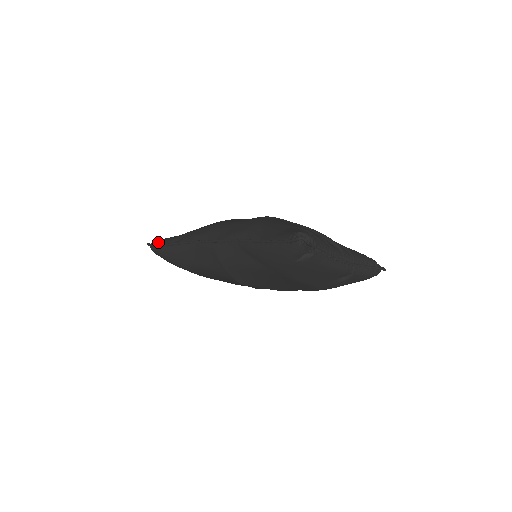
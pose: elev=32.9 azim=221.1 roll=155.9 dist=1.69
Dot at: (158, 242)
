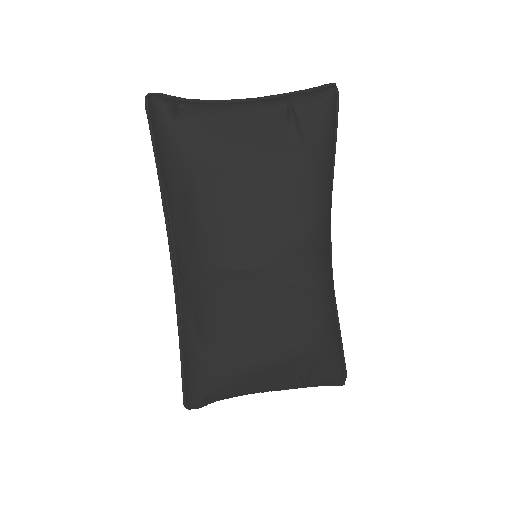
Dot at: occluded
